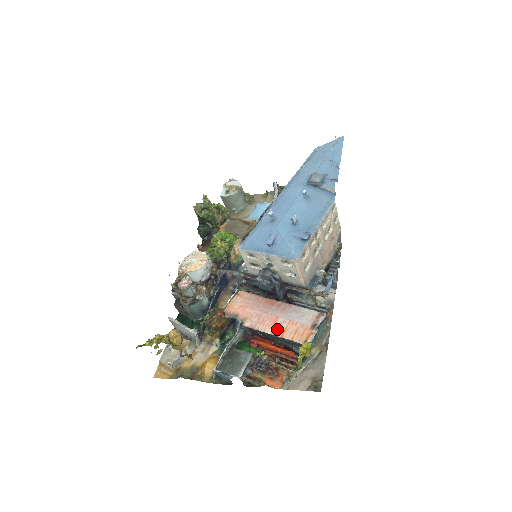
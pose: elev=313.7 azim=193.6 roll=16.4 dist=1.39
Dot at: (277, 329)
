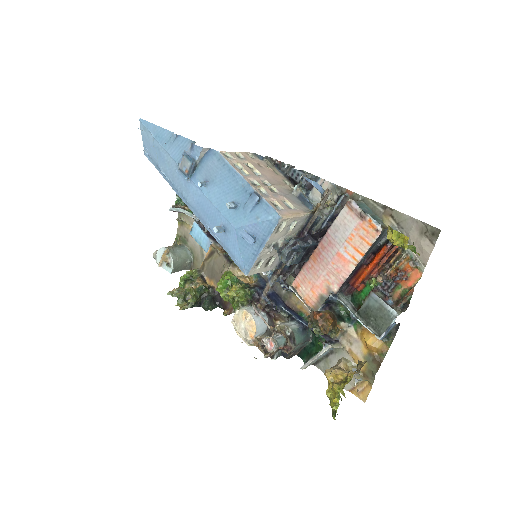
Dot at: (352, 258)
